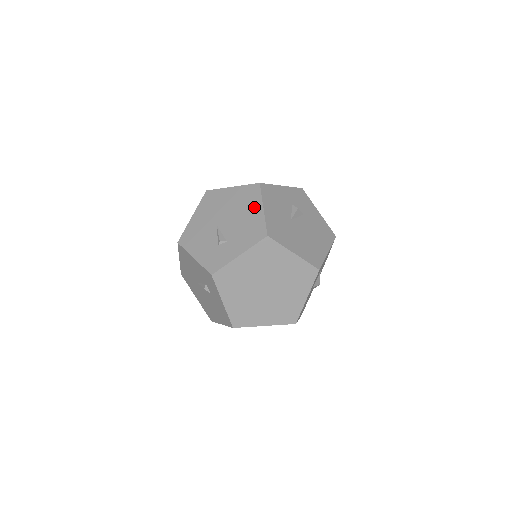
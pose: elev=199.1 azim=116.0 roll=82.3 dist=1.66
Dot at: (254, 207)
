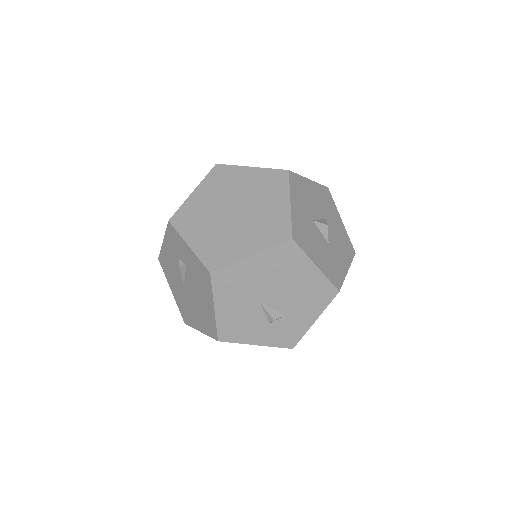
Dot at: occluded
